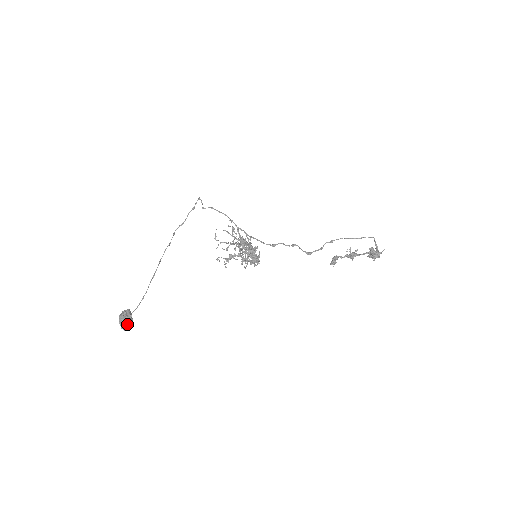
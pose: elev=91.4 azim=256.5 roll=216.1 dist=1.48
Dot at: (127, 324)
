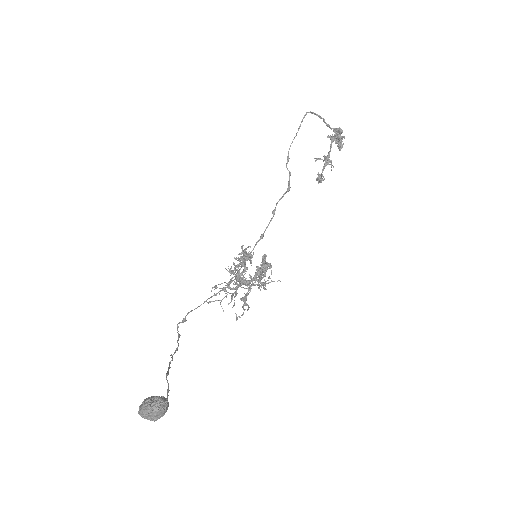
Dot at: (152, 400)
